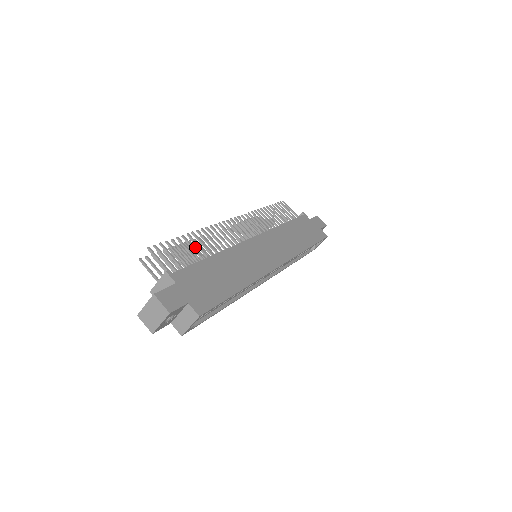
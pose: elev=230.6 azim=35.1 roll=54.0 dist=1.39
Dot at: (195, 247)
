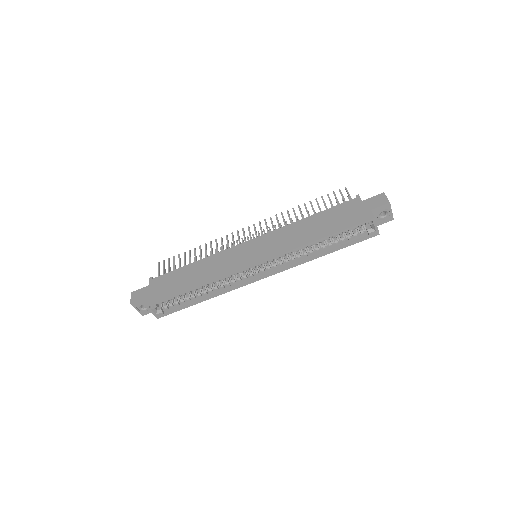
Dot at: occluded
